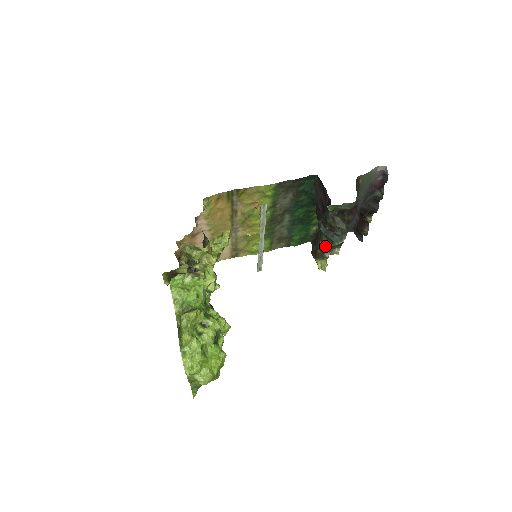
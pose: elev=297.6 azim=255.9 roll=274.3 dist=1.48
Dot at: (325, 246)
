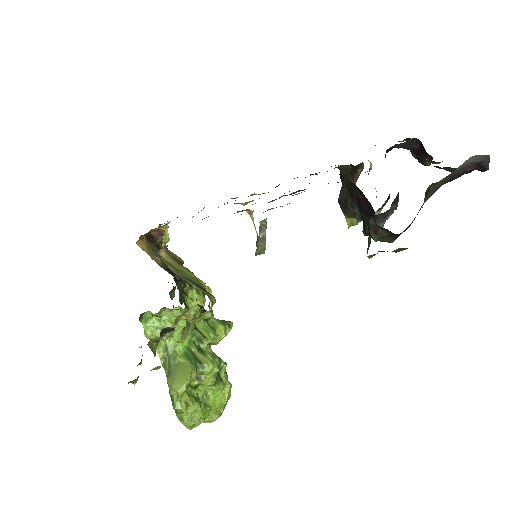
Dot at: occluded
